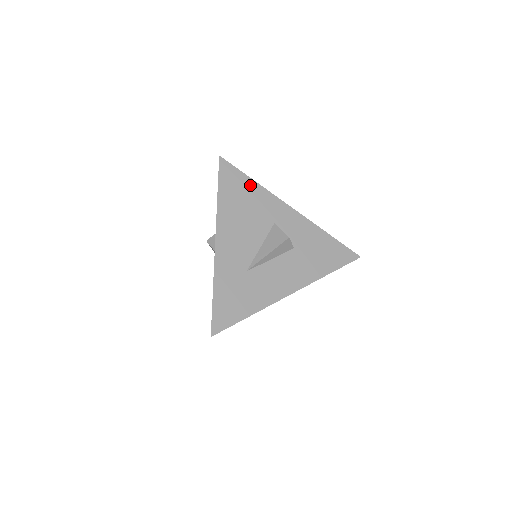
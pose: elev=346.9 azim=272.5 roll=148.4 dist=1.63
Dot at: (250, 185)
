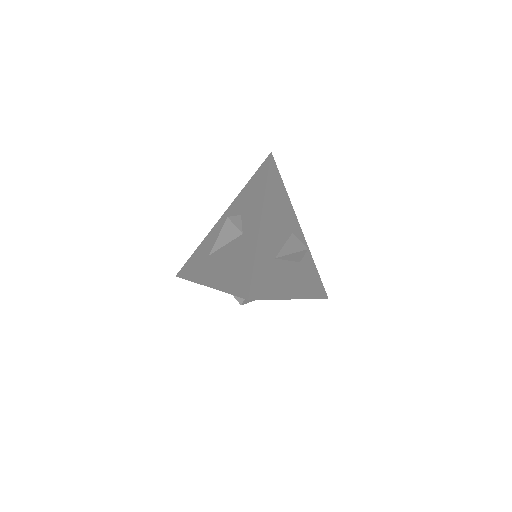
Dot at: (284, 191)
